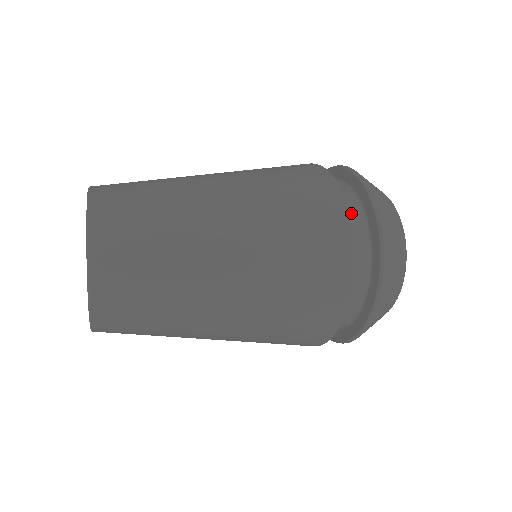
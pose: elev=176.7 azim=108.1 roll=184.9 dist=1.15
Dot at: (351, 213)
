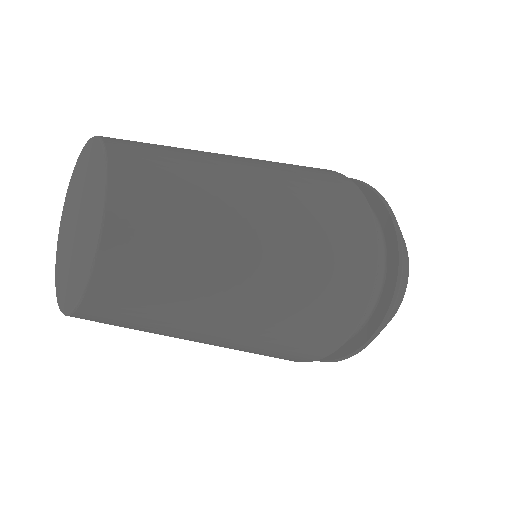
Dot at: occluded
